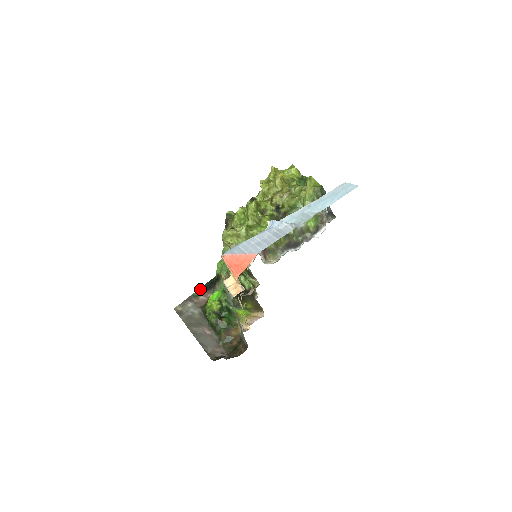
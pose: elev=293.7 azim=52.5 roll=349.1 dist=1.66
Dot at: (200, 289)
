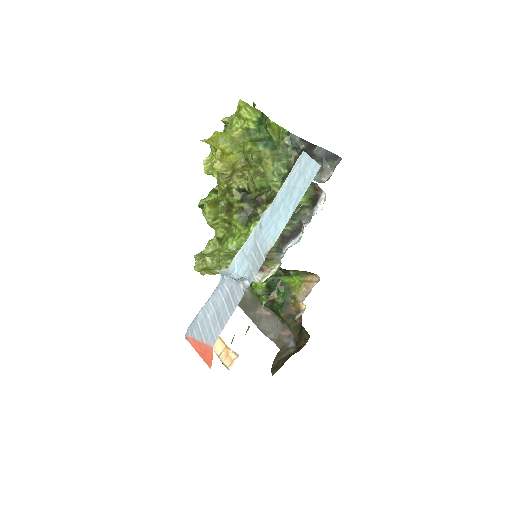
Dot at: occluded
